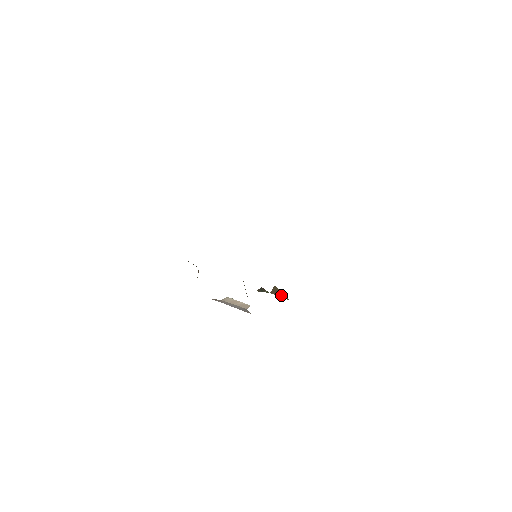
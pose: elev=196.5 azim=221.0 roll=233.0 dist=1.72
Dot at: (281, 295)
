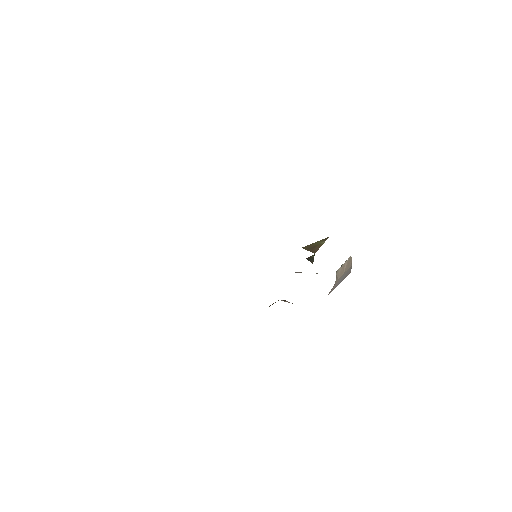
Dot at: (319, 244)
